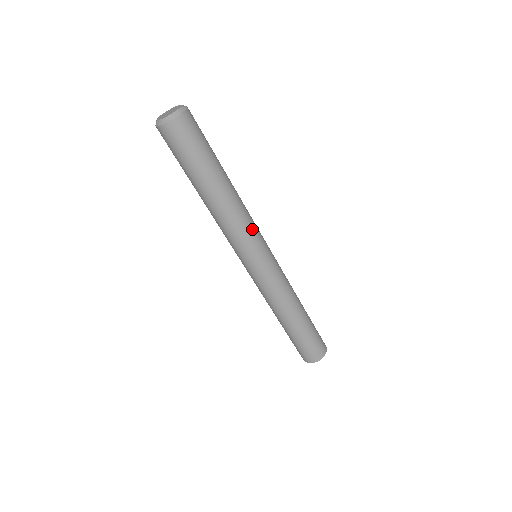
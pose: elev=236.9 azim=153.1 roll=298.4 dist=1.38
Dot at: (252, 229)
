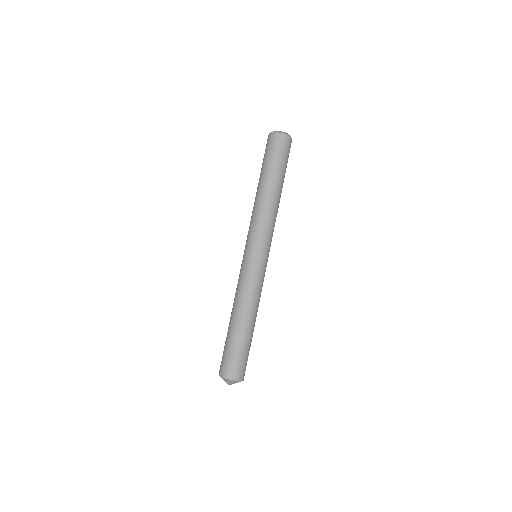
Dot at: (270, 230)
